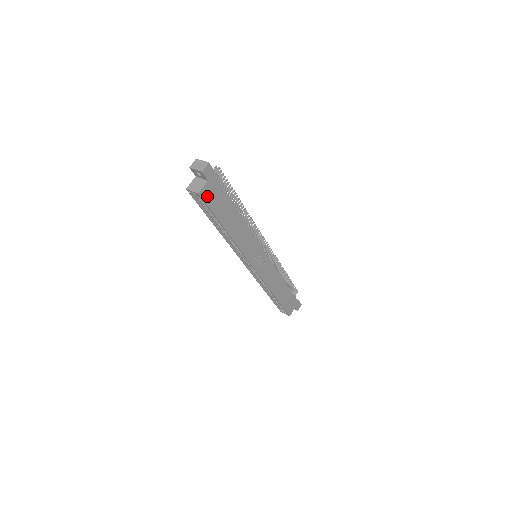
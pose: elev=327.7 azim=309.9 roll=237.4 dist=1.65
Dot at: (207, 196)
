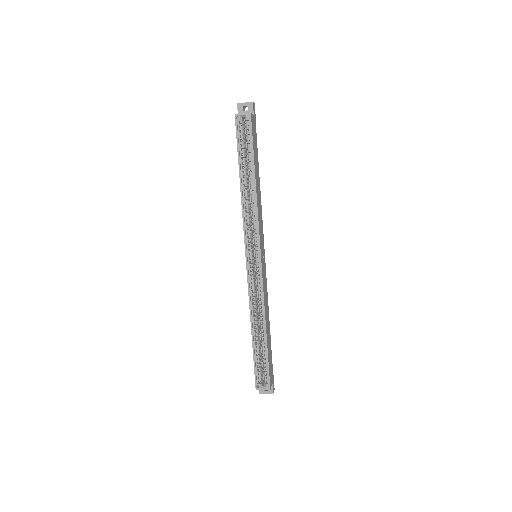
Dot at: (252, 125)
